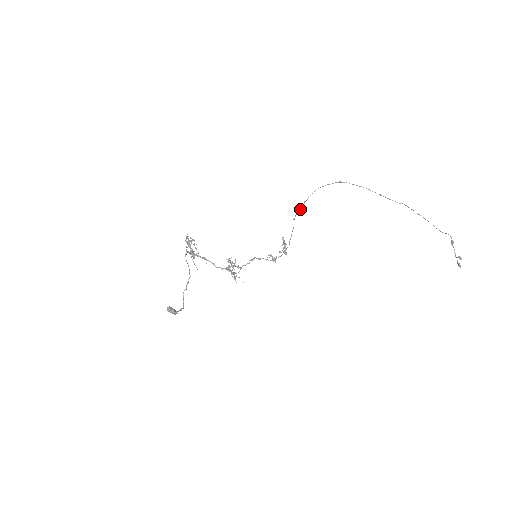
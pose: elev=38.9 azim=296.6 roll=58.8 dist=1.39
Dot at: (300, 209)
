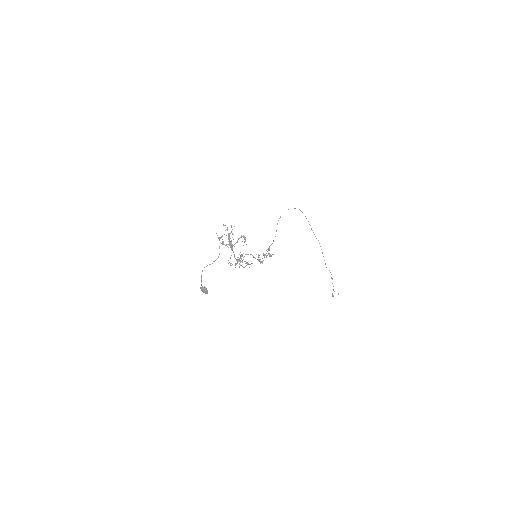
Dot at: occluded
